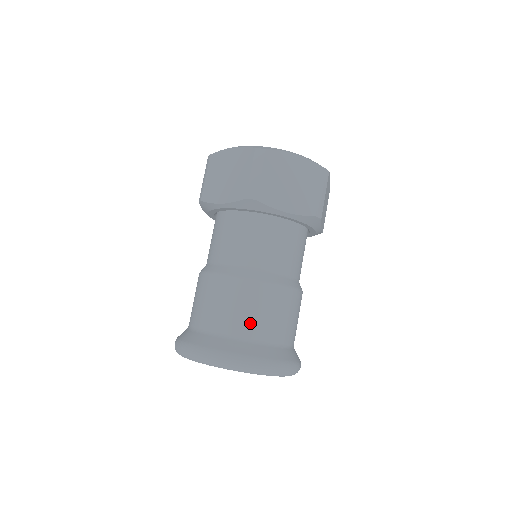
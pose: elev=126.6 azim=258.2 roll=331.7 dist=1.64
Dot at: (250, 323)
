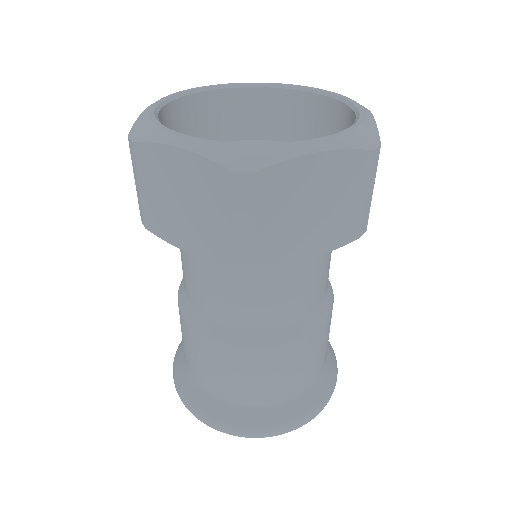
Dot at: (274, 388)
